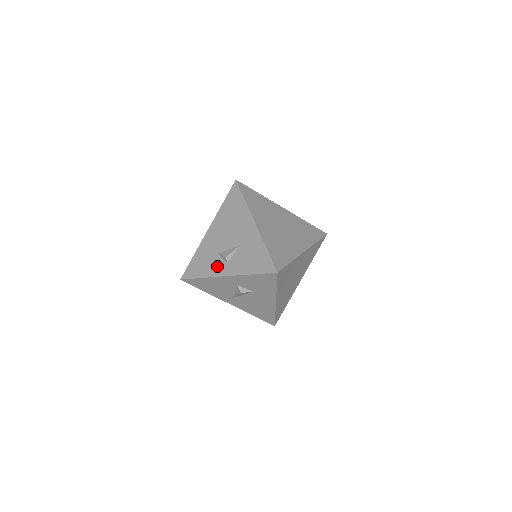
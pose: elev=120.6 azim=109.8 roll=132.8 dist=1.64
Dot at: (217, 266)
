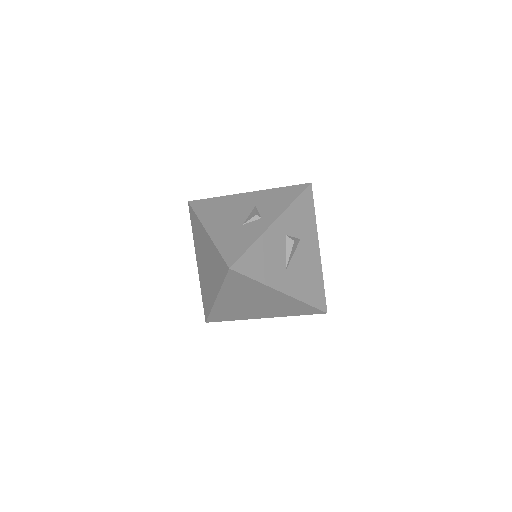
Dot at: (255, 227)
